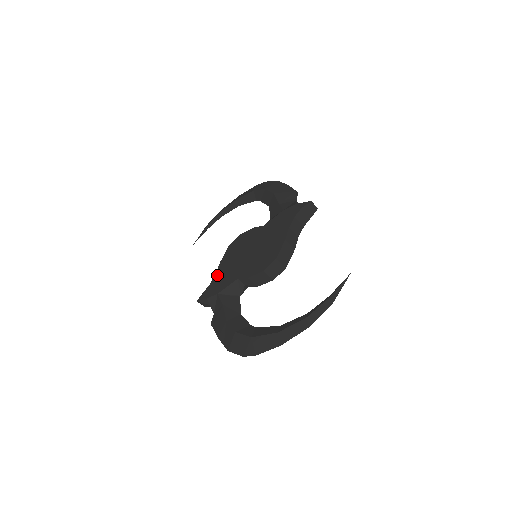
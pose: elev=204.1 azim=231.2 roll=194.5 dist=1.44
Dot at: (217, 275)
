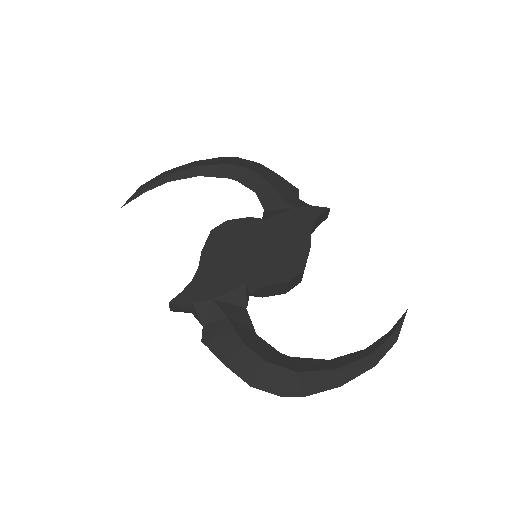
Dot at: (203, 270)
